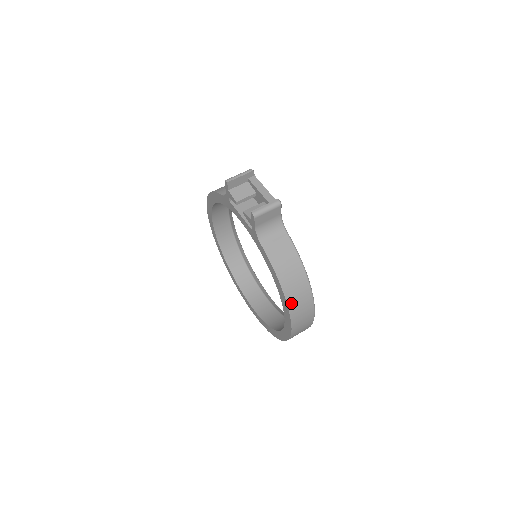
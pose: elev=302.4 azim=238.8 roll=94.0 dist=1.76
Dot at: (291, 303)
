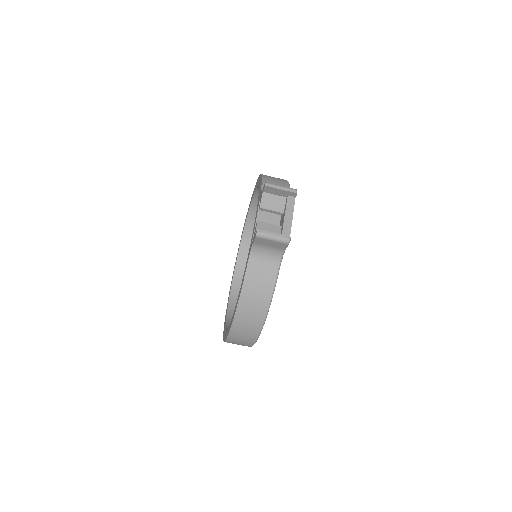
Dot at: (237, 322)
